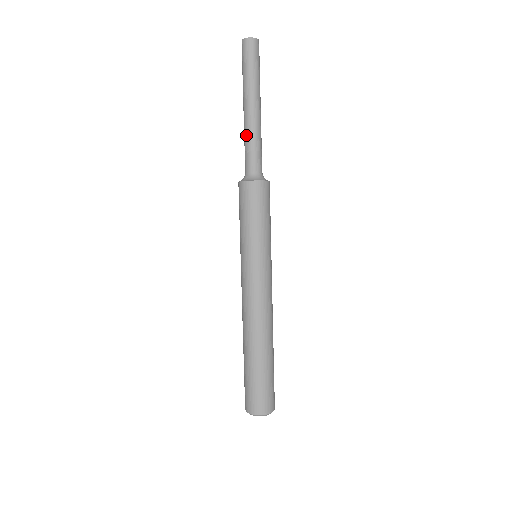
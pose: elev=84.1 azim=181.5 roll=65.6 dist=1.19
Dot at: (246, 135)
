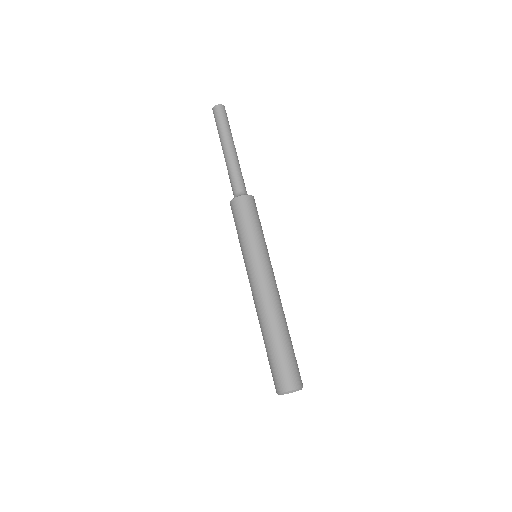
Dot at: (234, 165)
